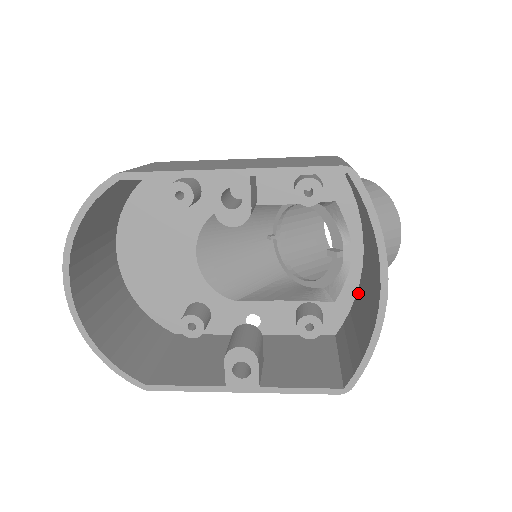
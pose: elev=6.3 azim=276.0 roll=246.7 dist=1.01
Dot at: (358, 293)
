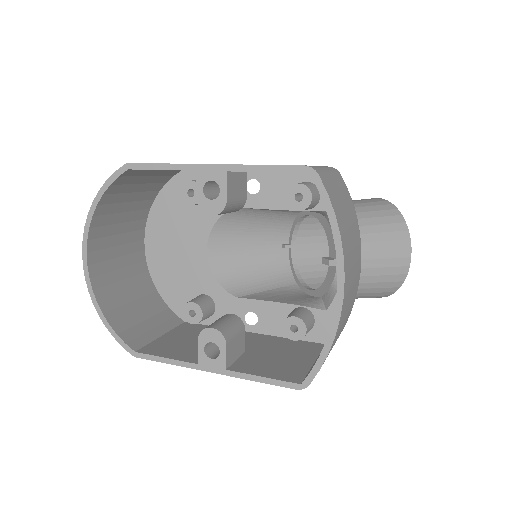
Dot at: occluded
